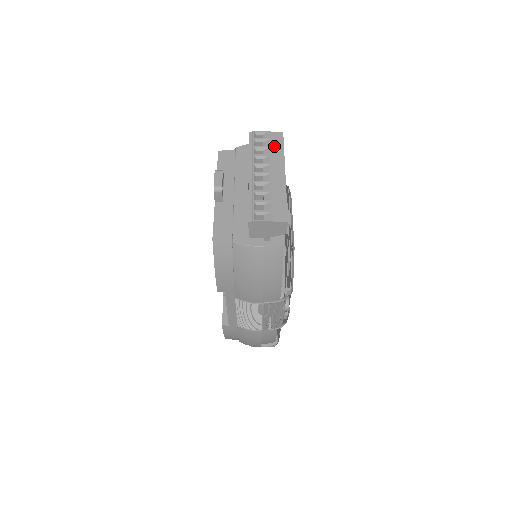
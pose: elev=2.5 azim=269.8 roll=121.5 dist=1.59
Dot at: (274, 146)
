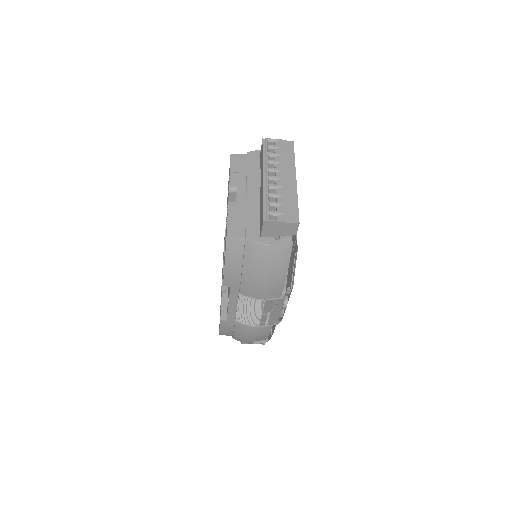
Dot at: (286, 154)
